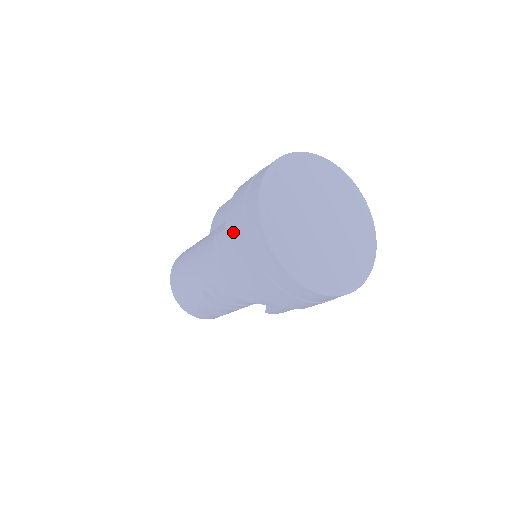
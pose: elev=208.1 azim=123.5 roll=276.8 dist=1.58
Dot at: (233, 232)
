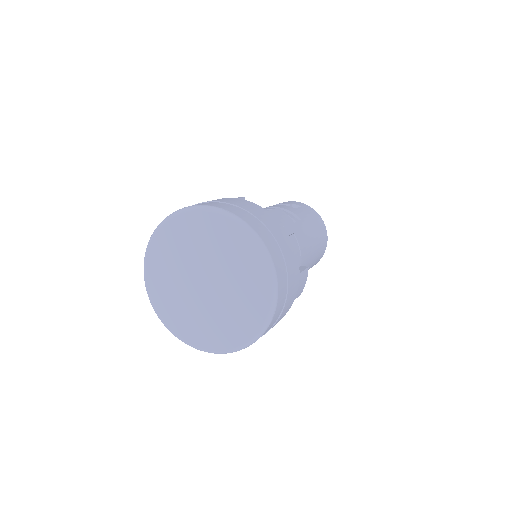
Dot at: occluded
